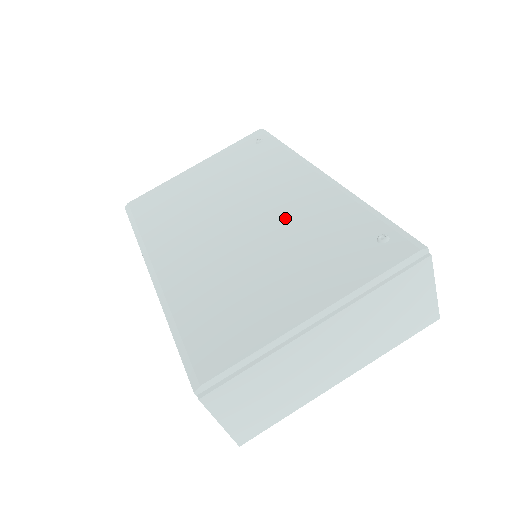
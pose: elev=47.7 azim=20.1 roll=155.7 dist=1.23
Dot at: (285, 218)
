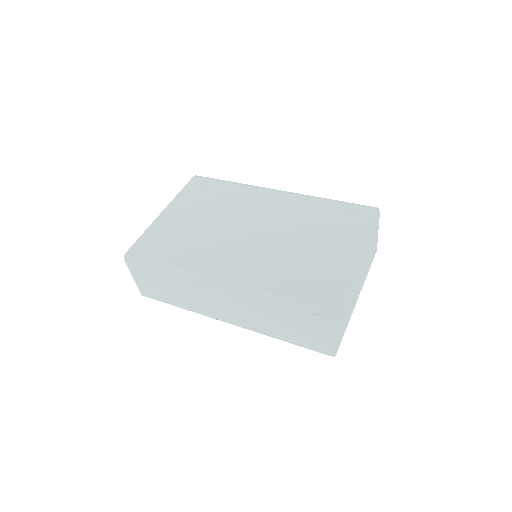
Dot at: (285, 219)
